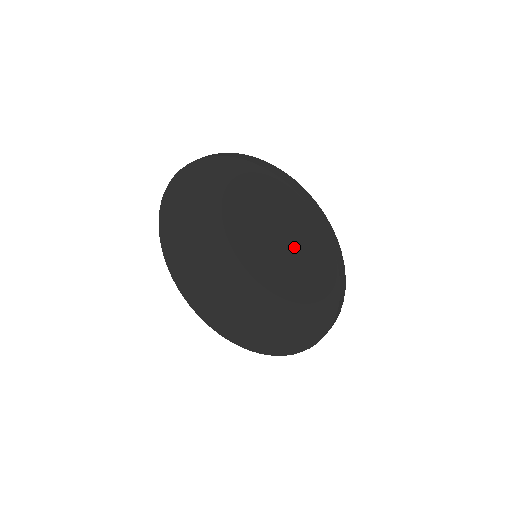
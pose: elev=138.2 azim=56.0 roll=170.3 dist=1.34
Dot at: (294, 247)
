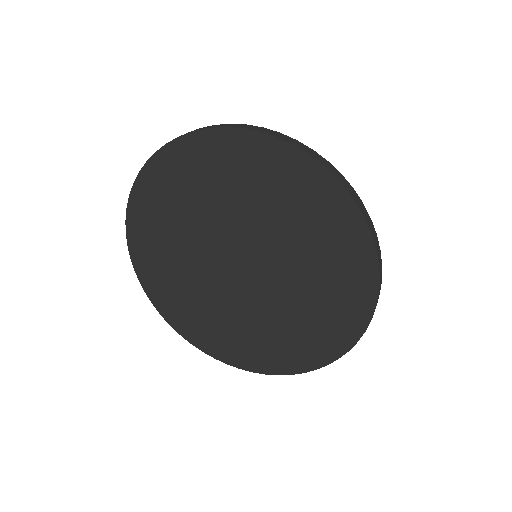
Dot at: (303, 217)
